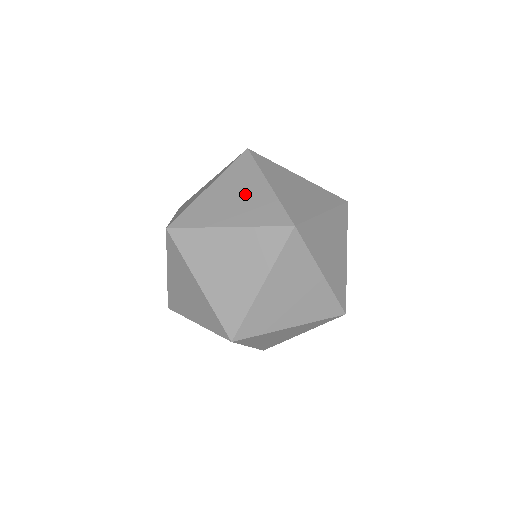
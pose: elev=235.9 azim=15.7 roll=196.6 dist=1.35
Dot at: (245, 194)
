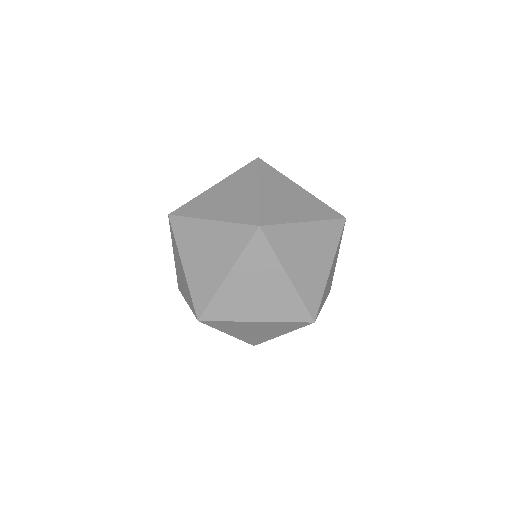
Dot at: (207, 244)
